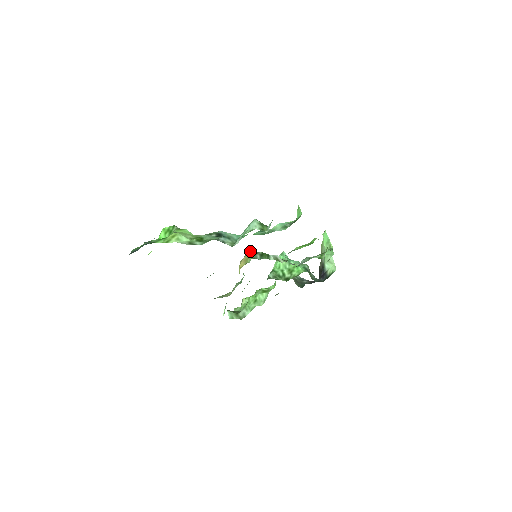
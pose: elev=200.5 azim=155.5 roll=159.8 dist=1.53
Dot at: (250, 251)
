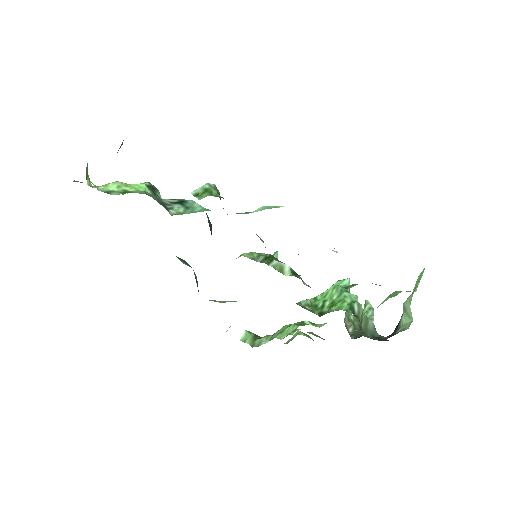
Dot at: (277, 255)
